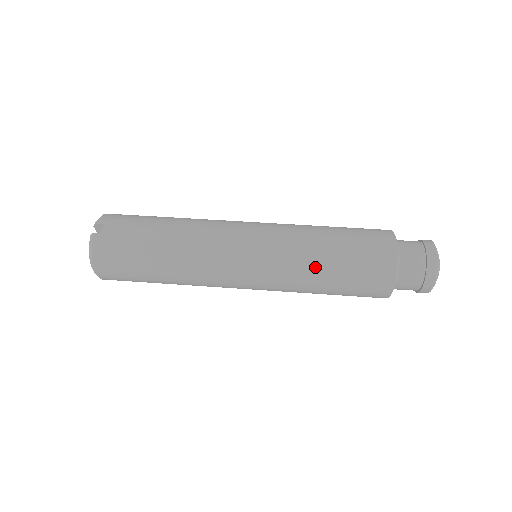
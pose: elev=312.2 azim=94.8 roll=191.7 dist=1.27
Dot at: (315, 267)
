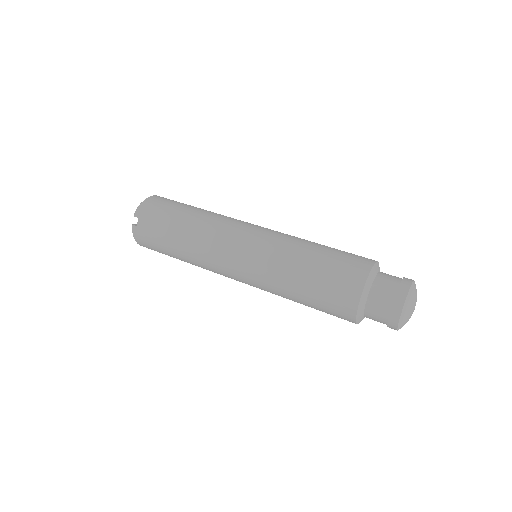
Dot at: (288, 293)
